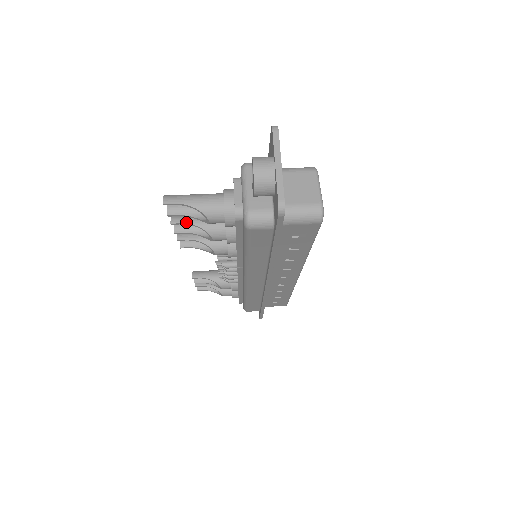
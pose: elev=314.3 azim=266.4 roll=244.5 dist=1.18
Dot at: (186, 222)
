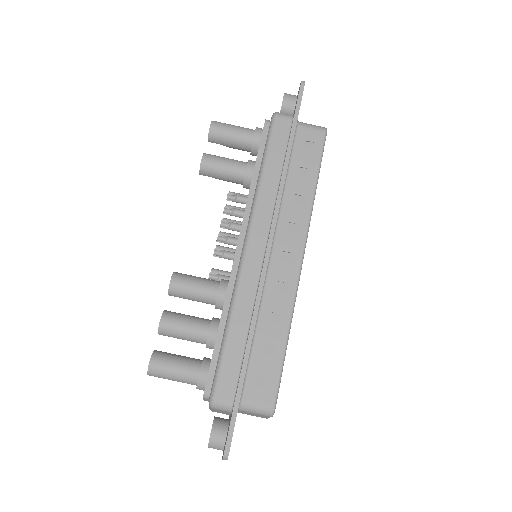
Dot at: occluded
